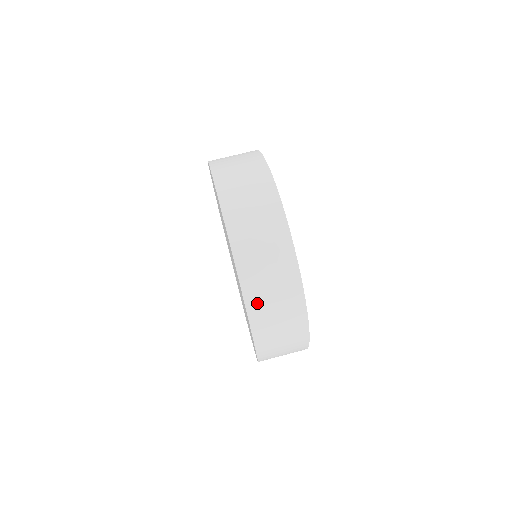
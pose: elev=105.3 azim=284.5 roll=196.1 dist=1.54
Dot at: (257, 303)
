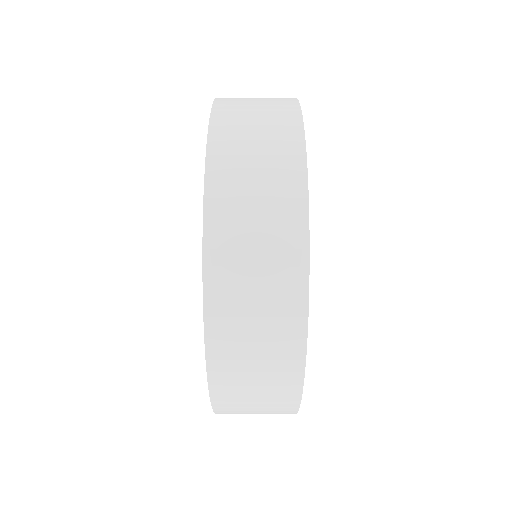
Dot at: occluded
